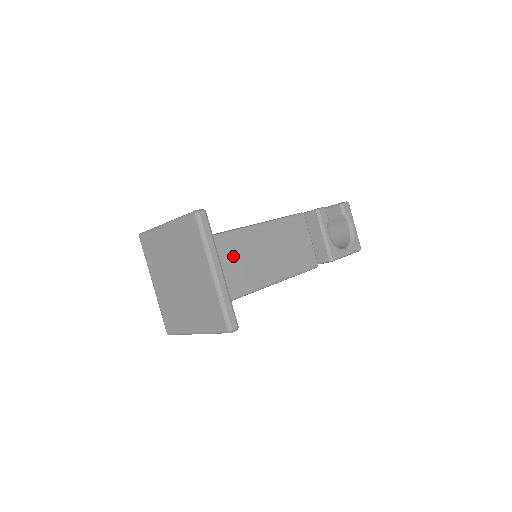
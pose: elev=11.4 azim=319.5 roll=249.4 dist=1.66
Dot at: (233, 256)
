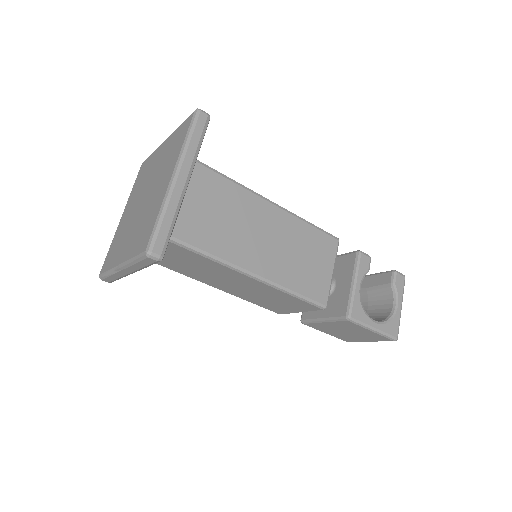
Dot at: (219, 204)
